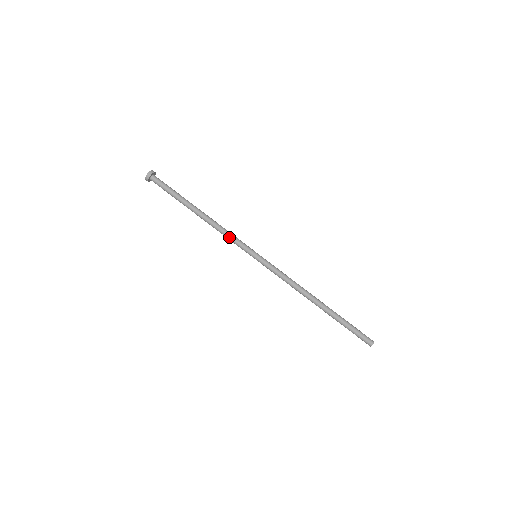
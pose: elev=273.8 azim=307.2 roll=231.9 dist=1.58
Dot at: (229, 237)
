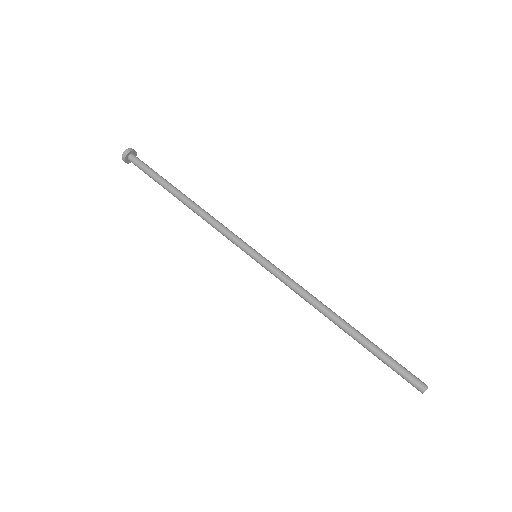
Dot at: (222, 228)
